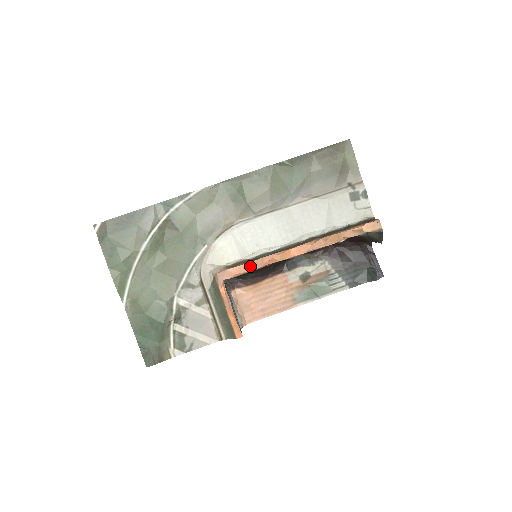
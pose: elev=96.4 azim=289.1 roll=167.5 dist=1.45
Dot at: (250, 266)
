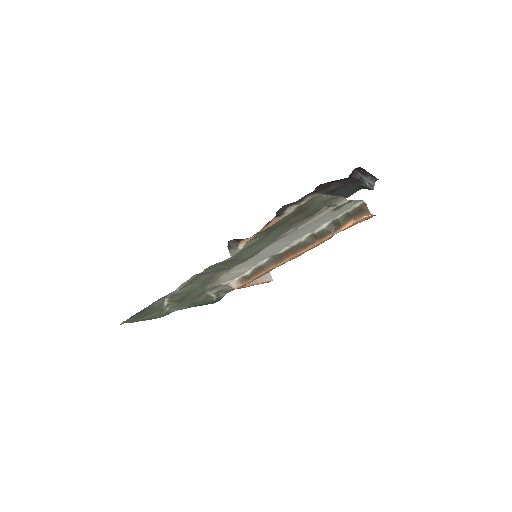
Dot at: (260, 276)
